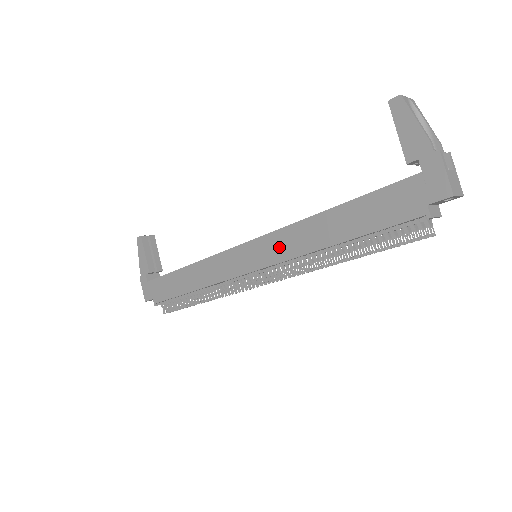
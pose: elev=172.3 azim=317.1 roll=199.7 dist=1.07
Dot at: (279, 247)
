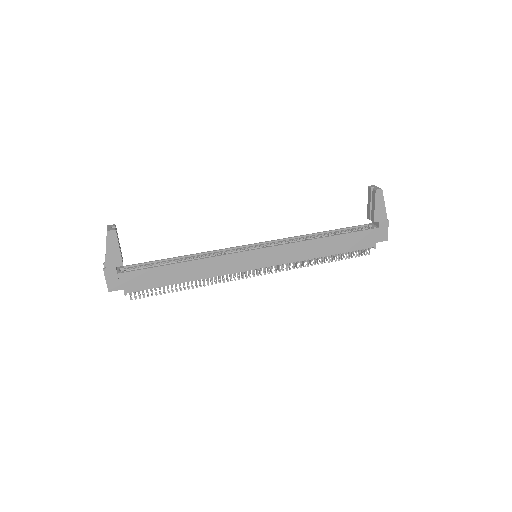
Dot at: (286, 254)
